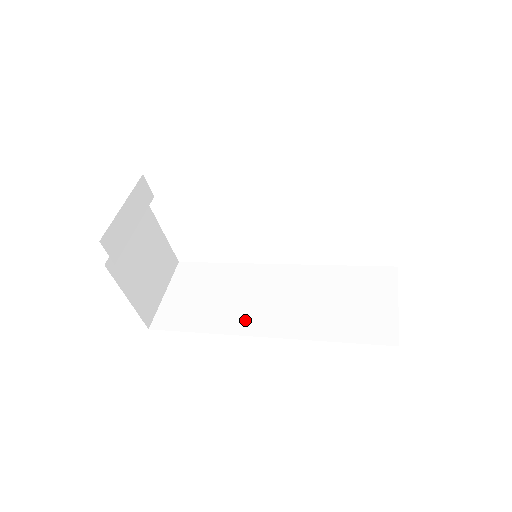
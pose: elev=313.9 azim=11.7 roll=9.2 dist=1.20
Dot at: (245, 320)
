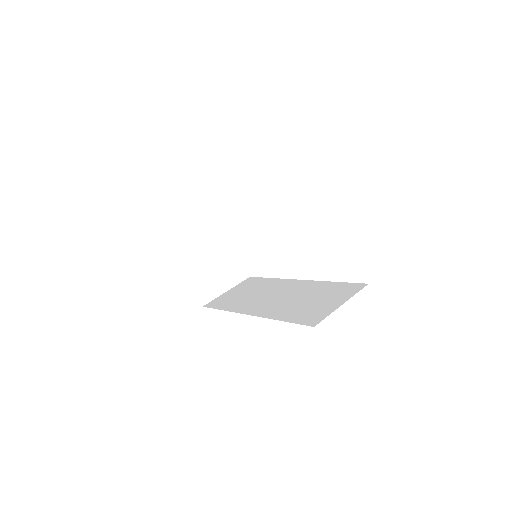
Dot at: (249, 306)
